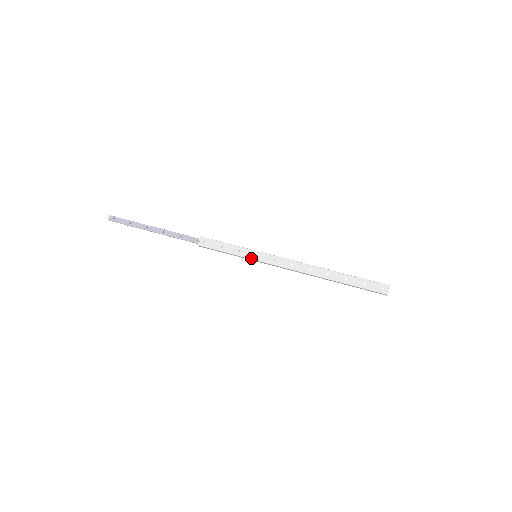
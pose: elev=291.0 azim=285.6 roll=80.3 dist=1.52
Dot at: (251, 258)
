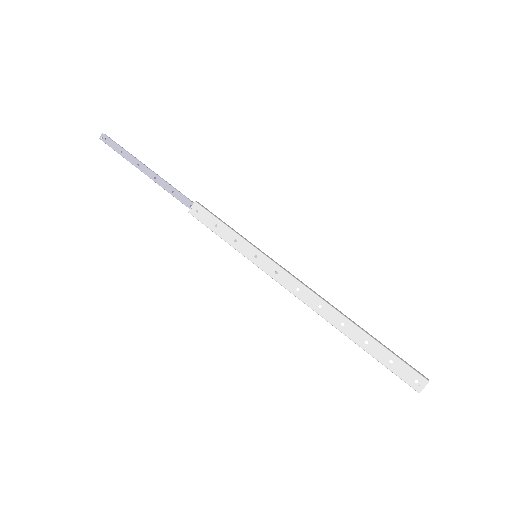
Dot at: (247, 257)
